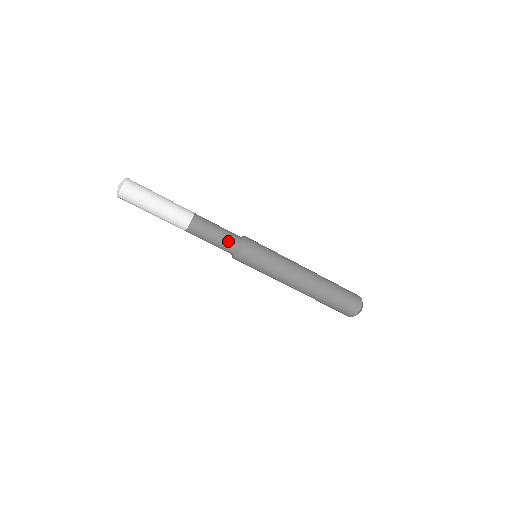
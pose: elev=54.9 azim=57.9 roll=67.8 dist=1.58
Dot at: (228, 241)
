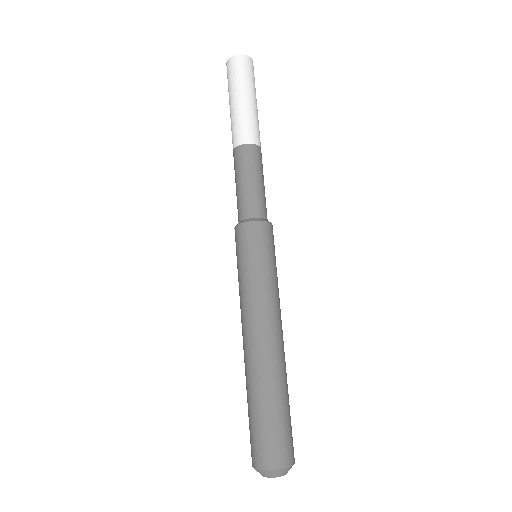
Dot at: occluded
